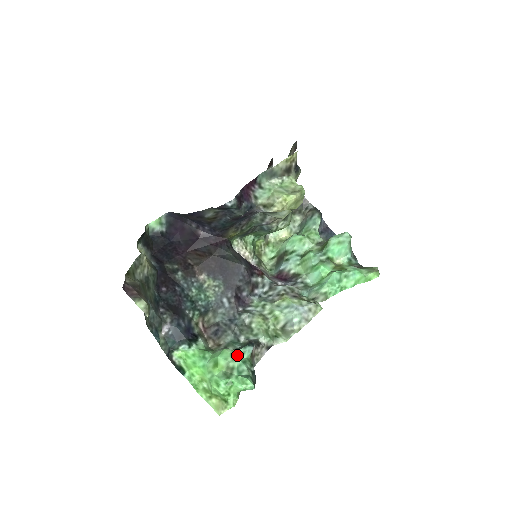
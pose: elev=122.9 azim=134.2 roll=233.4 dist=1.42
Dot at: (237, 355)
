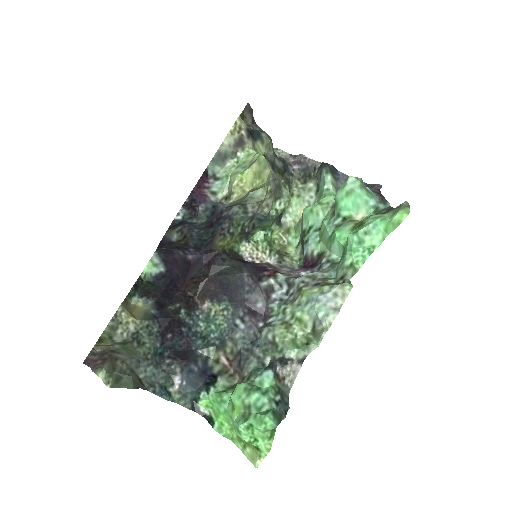
Dot at: (252, 387)
